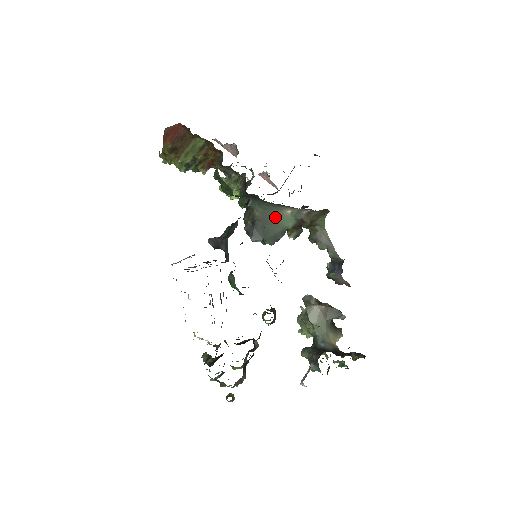
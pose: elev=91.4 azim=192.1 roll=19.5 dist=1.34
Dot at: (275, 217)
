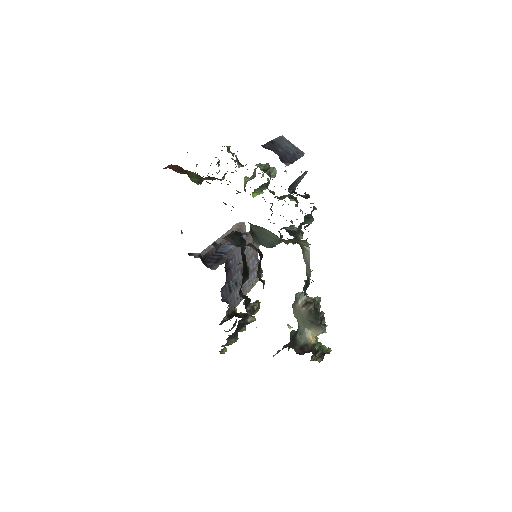
Dot at: (265, 231)
